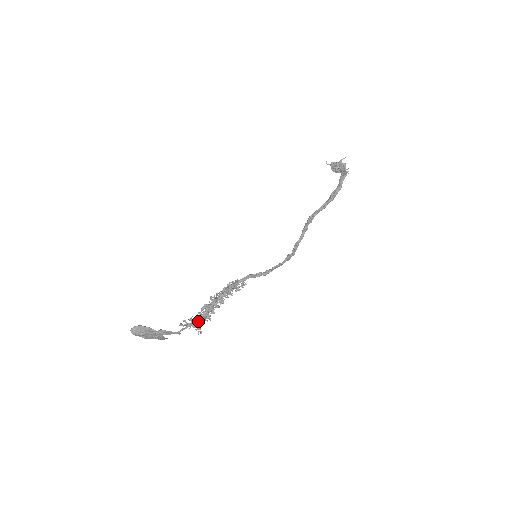
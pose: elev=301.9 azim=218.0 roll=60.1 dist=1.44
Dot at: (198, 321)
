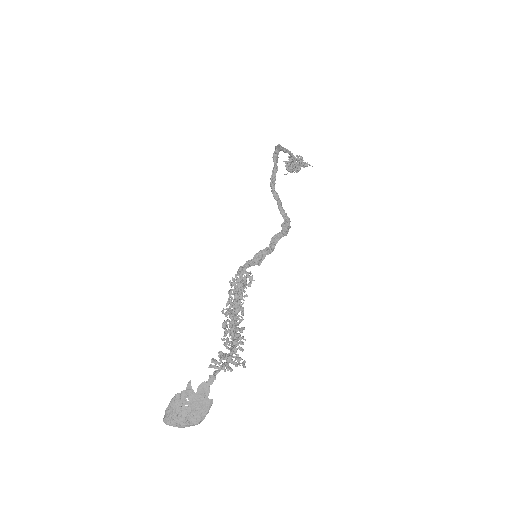
Dot at: (231, 351)
